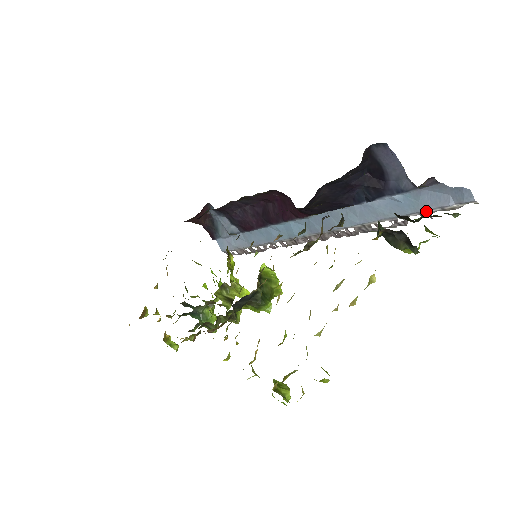
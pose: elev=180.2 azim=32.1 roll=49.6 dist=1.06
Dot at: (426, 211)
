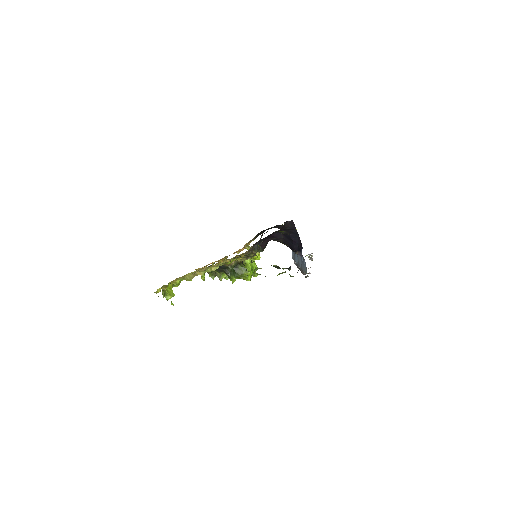
Dot at: occluded
